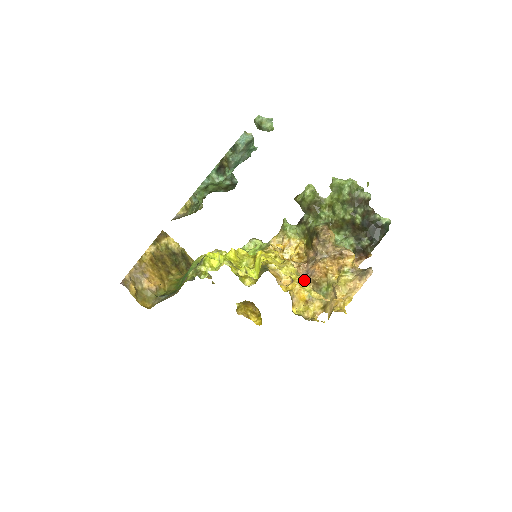
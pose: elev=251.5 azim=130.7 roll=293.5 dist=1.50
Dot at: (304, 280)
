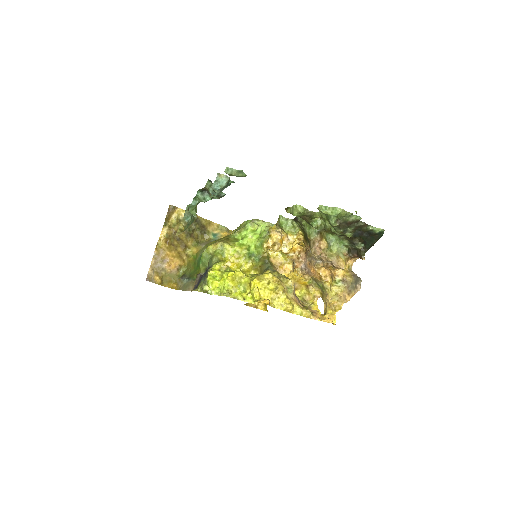
Dot at: (302, 274)
